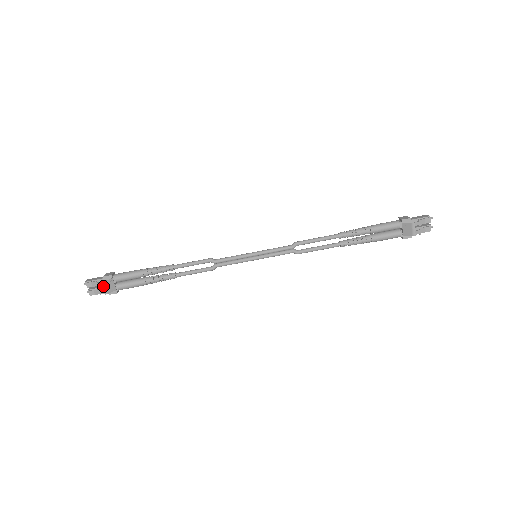
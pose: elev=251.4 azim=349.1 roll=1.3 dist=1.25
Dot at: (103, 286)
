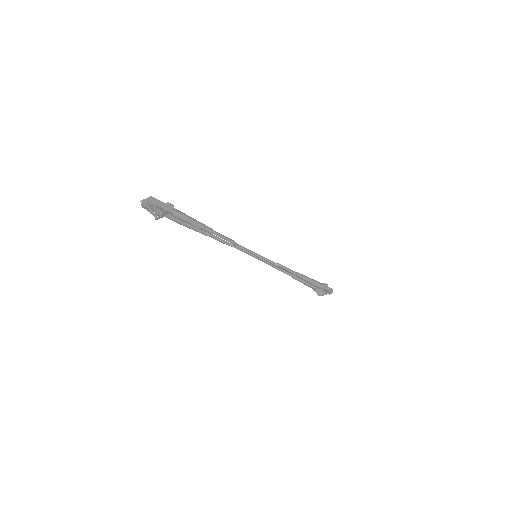
Dot at: (161, 217)
